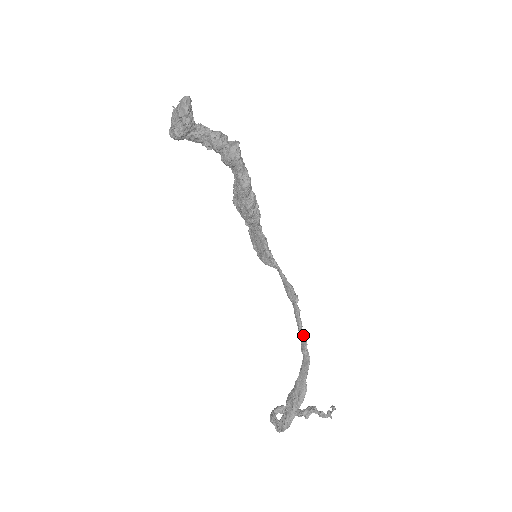
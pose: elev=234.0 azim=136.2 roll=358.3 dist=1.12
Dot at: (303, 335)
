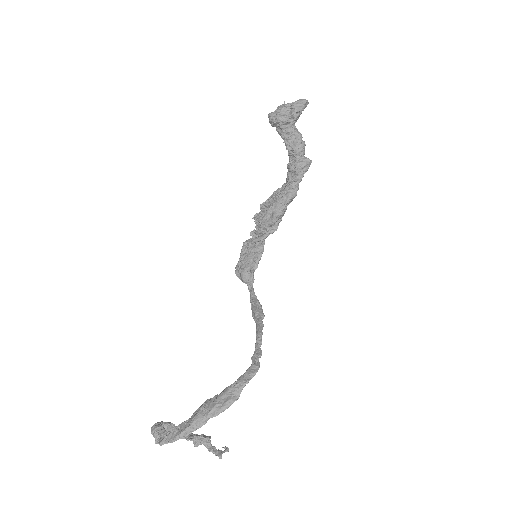
Dot at: (260, 346)
